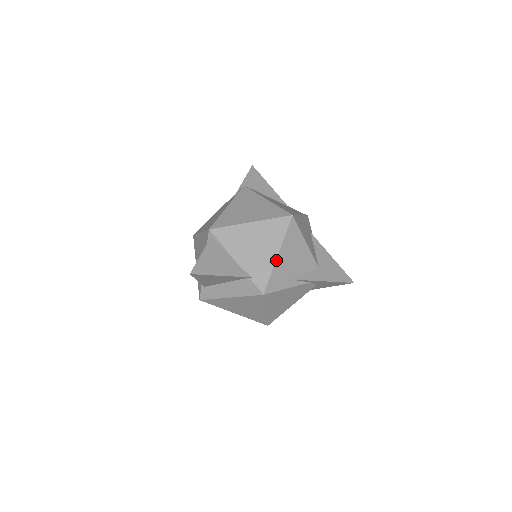
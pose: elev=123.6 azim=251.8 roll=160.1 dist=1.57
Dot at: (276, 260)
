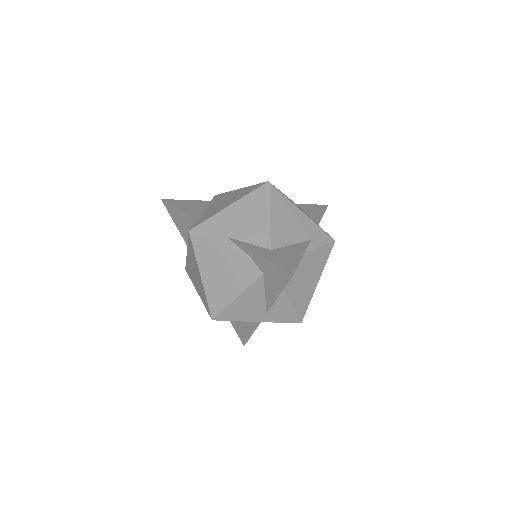
Dot at: (223, 209)
